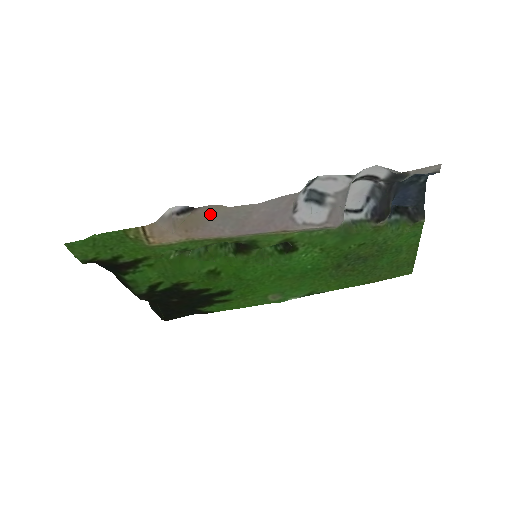
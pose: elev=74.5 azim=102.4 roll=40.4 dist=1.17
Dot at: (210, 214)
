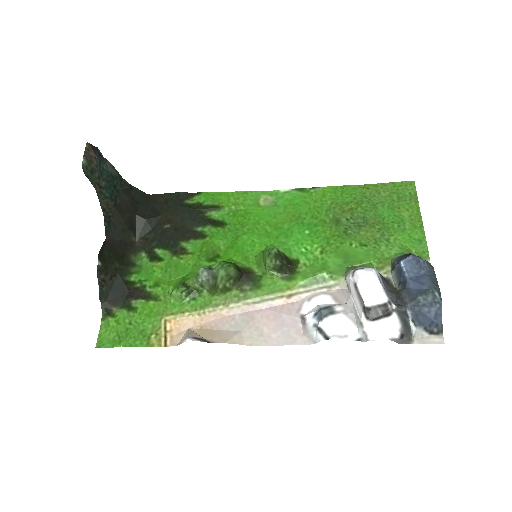
Dot at: (225, 337)
